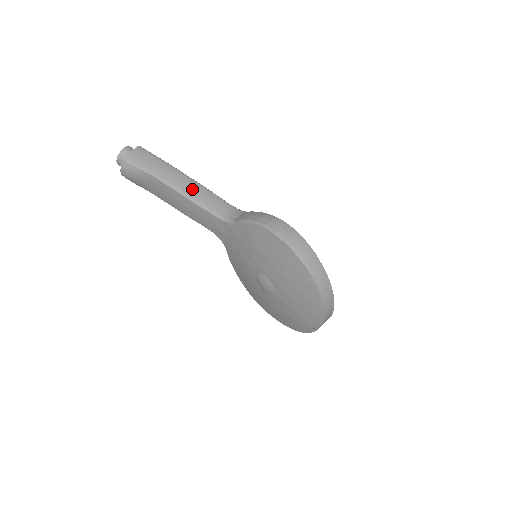
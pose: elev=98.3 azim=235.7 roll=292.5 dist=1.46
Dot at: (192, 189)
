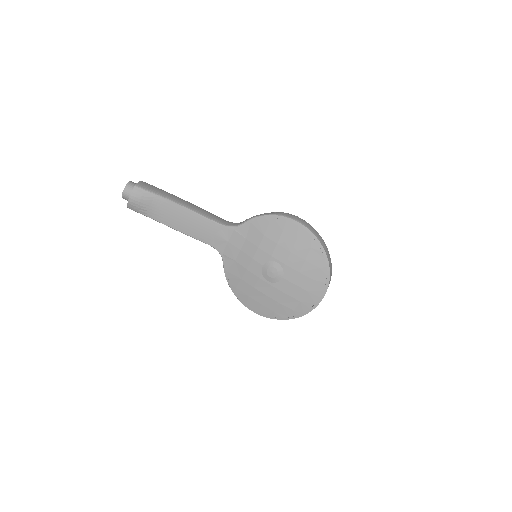
Dot at: (196, 208)
